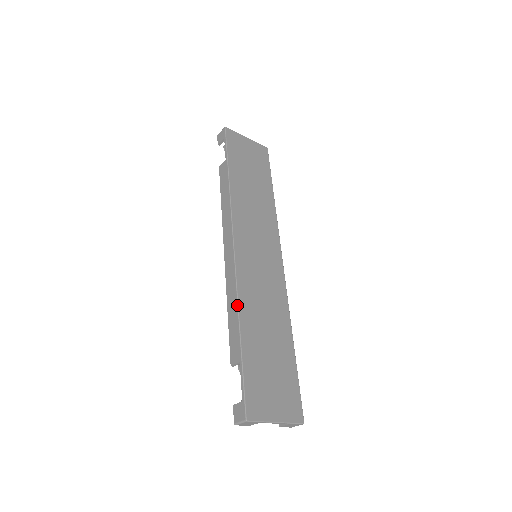
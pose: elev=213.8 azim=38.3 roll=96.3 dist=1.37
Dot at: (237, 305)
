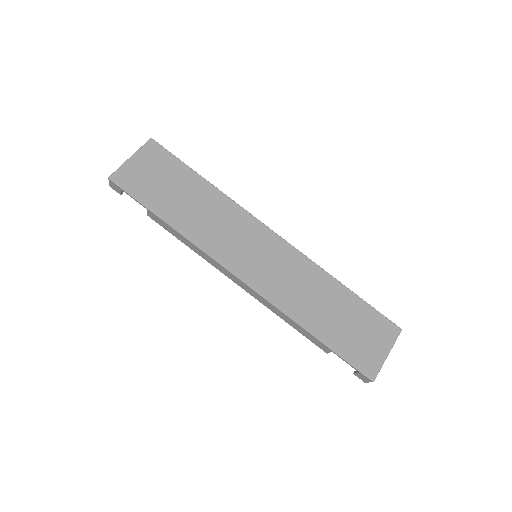
Dot at: (290, 319)
